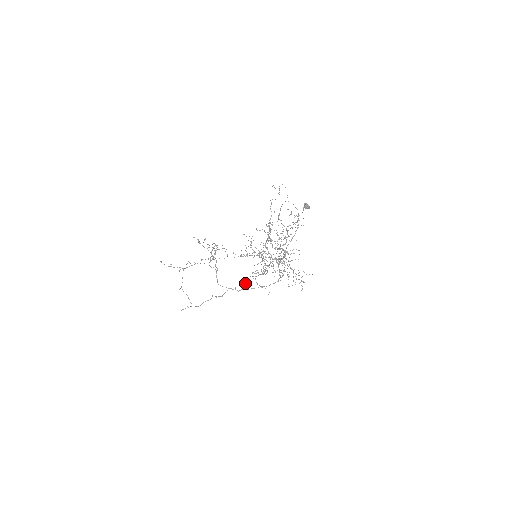
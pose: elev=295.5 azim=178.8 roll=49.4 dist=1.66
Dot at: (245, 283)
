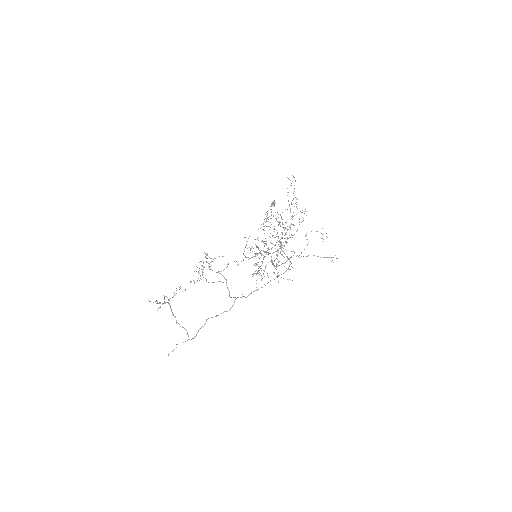
Dot at: occluded
